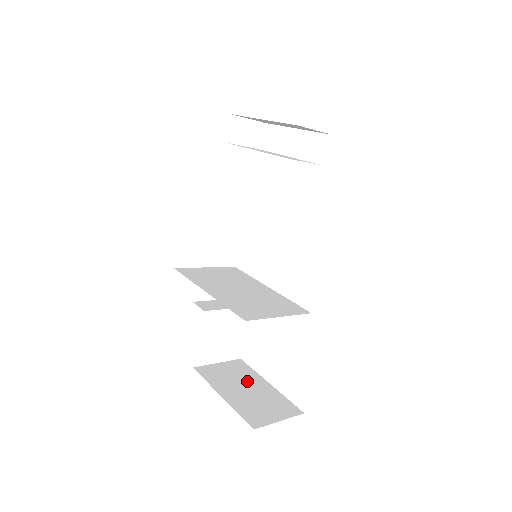
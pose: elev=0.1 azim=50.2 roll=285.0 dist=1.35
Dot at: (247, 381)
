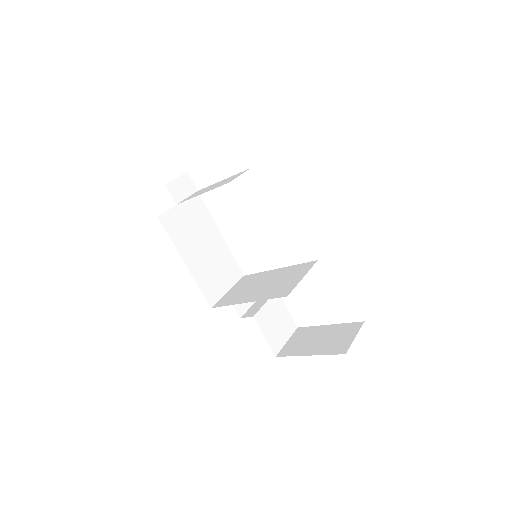
Dot at: (315, 335)
